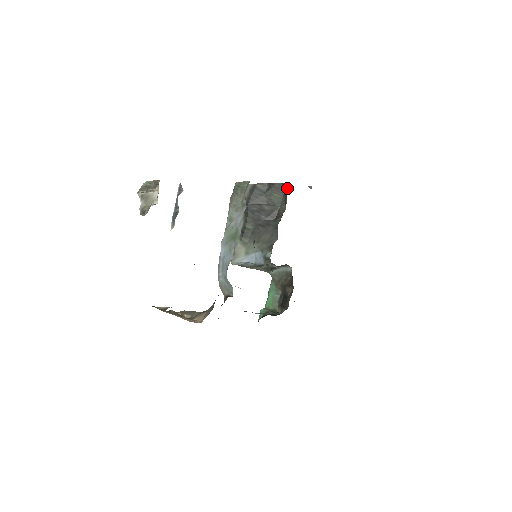
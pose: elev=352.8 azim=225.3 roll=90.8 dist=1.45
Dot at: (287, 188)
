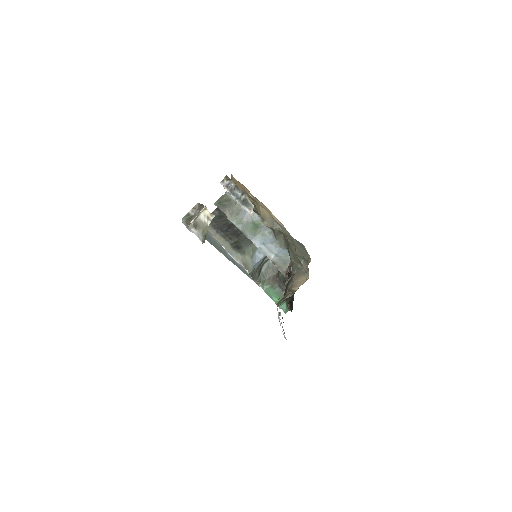
Dot at: occluded
